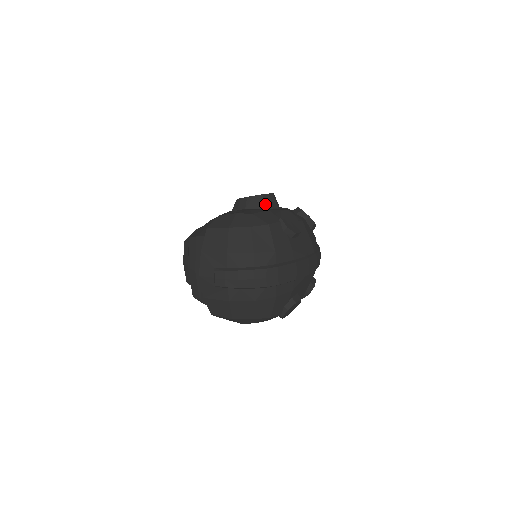
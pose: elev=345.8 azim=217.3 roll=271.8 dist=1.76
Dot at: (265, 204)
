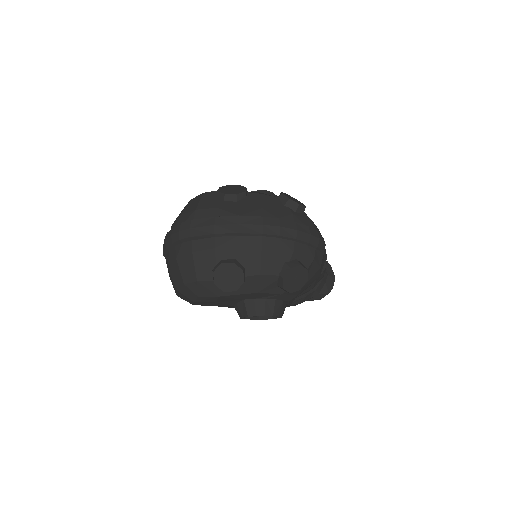
Dot at: occluded
